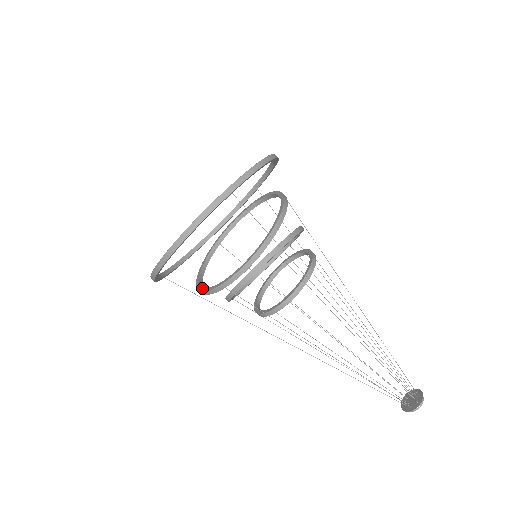
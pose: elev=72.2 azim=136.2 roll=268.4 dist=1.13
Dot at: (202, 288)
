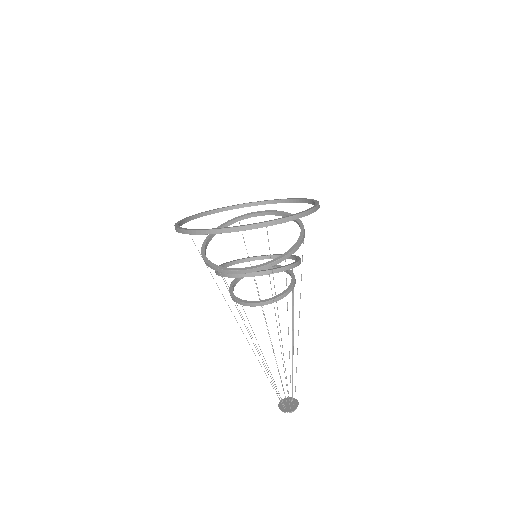
Dot at: (204, 254)
